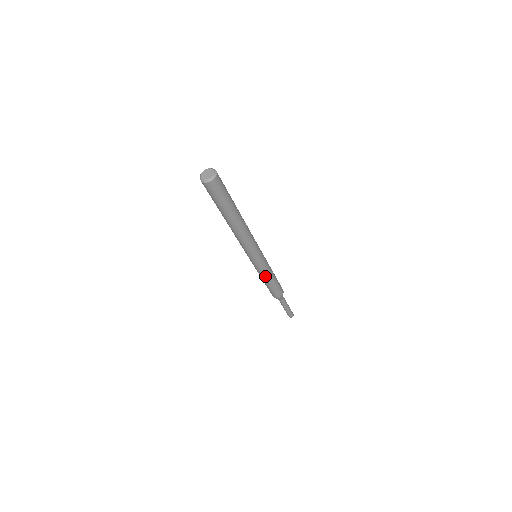
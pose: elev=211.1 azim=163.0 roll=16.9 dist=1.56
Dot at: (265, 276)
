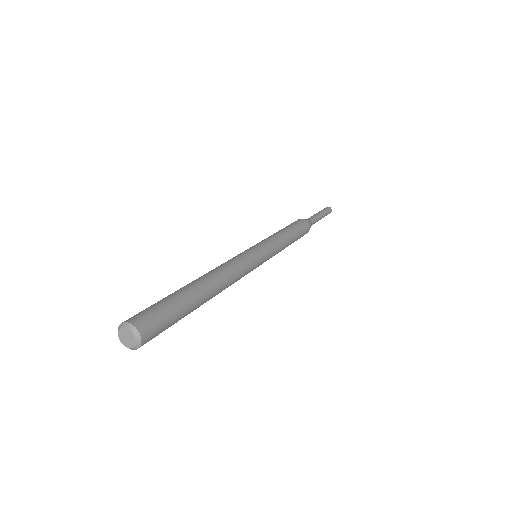
Dot at: occluded
